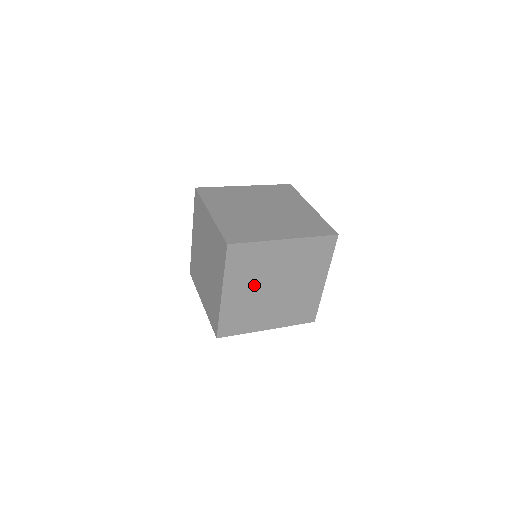
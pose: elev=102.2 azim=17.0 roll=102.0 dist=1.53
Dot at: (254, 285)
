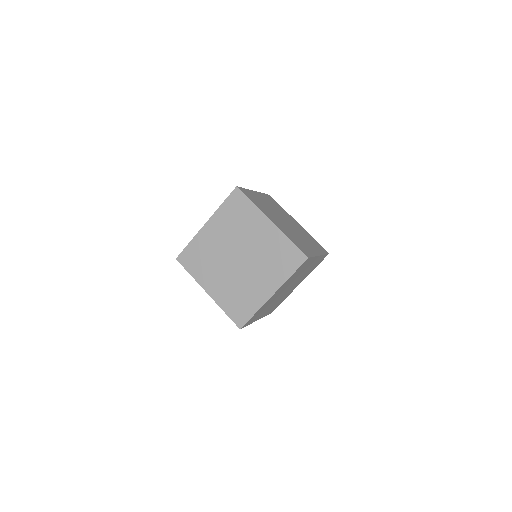
Dot at: (273, 303)
